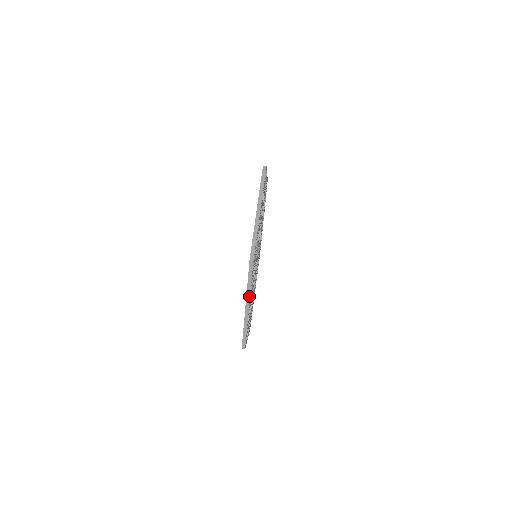
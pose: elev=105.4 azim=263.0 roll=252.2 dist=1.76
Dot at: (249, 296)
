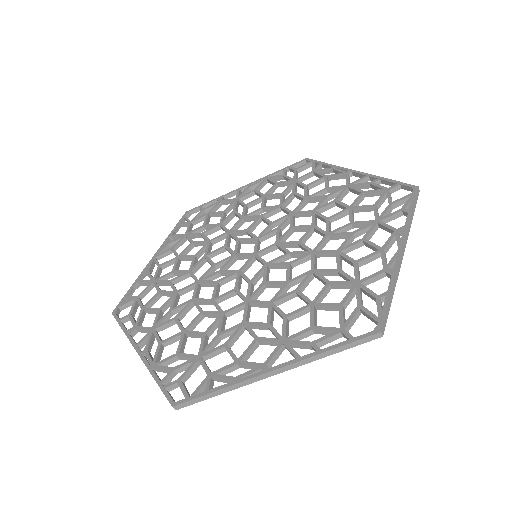
Dot at: (148, 367)
